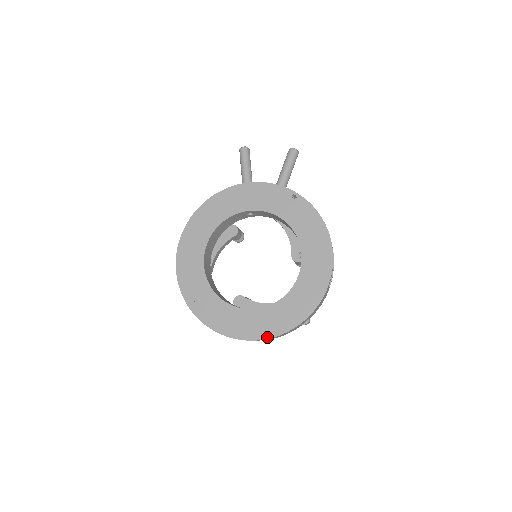
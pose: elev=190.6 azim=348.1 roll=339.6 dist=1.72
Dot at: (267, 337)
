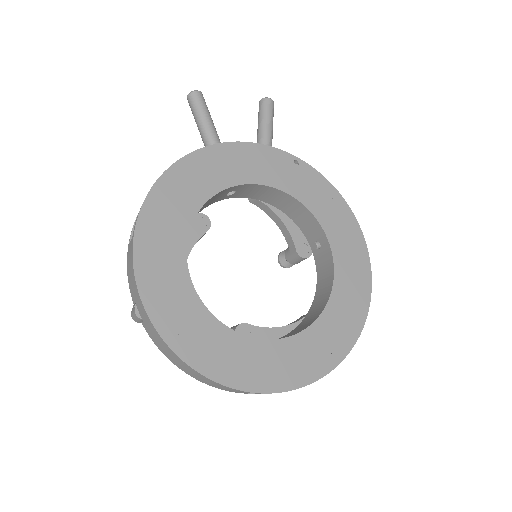
Dot at: (322, 374)
